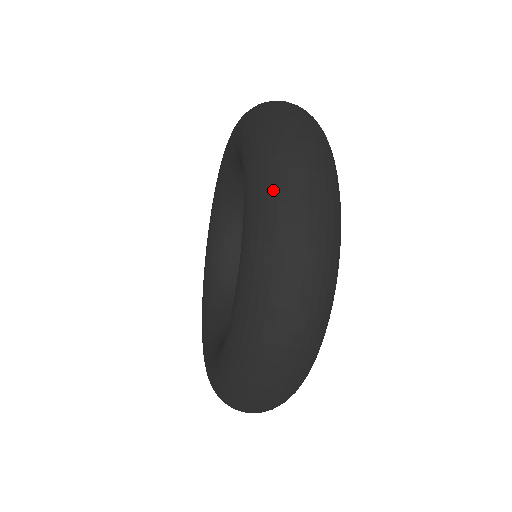
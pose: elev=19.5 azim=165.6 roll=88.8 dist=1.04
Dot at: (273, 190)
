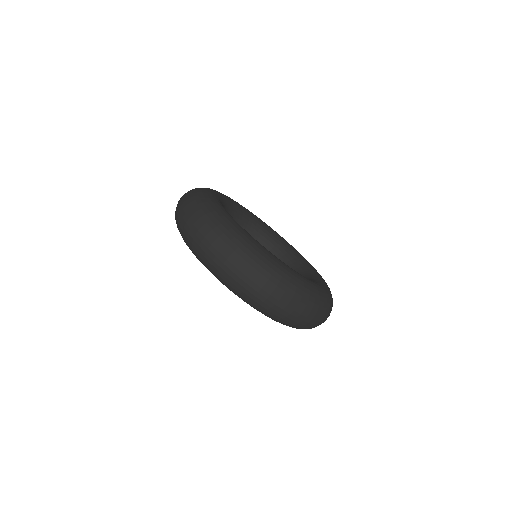
Dot at: (281, 320)
